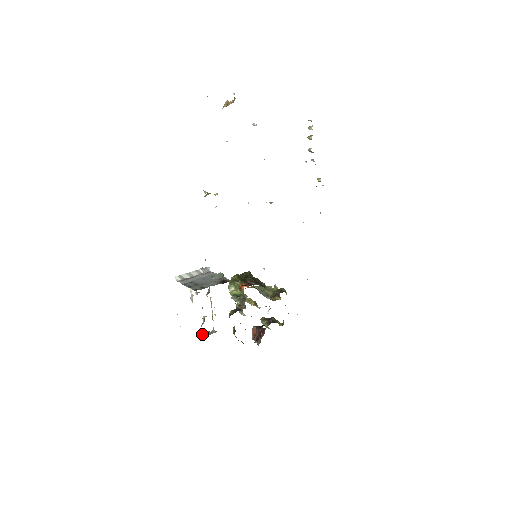
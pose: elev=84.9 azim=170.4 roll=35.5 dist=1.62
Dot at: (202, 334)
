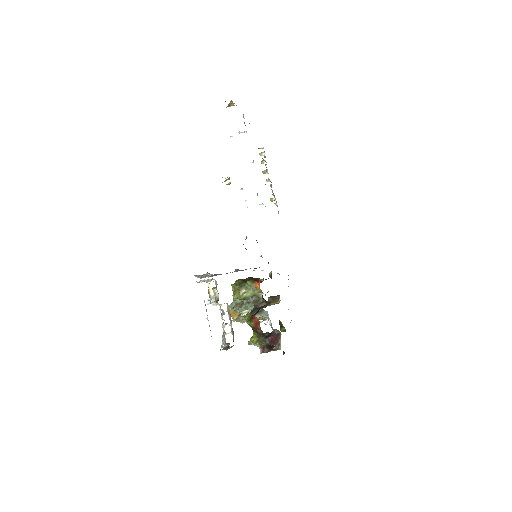
Dot at: (223, 348)
